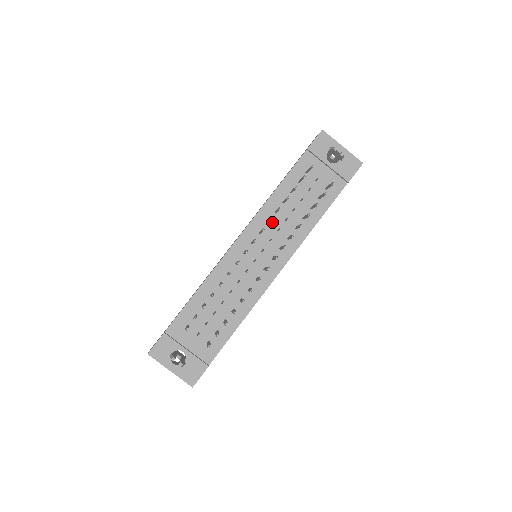
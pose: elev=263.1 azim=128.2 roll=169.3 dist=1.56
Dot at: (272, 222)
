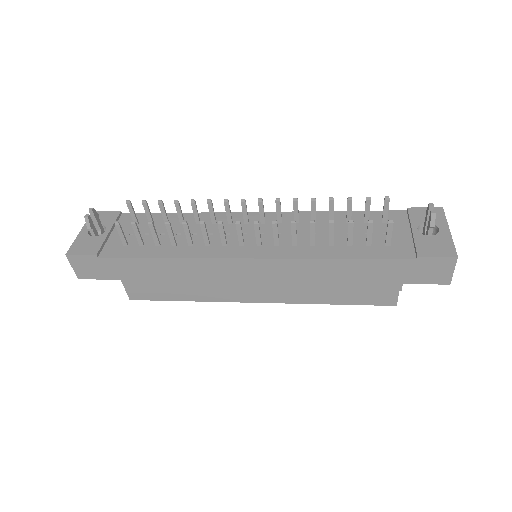
Dot at: (299, 225)
